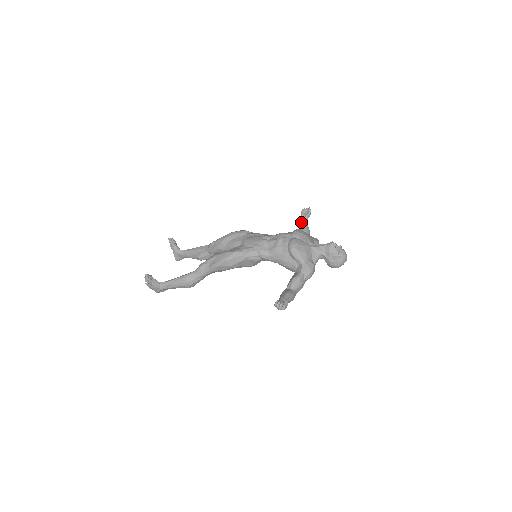
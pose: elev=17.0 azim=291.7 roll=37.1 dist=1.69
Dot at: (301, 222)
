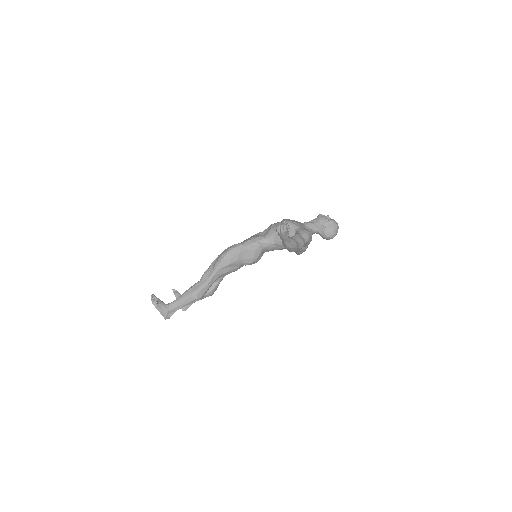
Dot at: occluded
